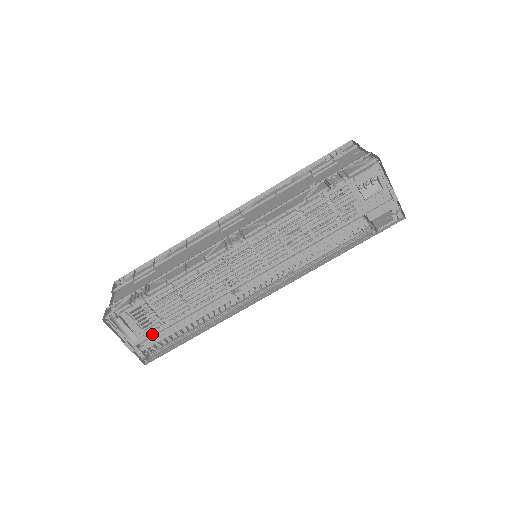
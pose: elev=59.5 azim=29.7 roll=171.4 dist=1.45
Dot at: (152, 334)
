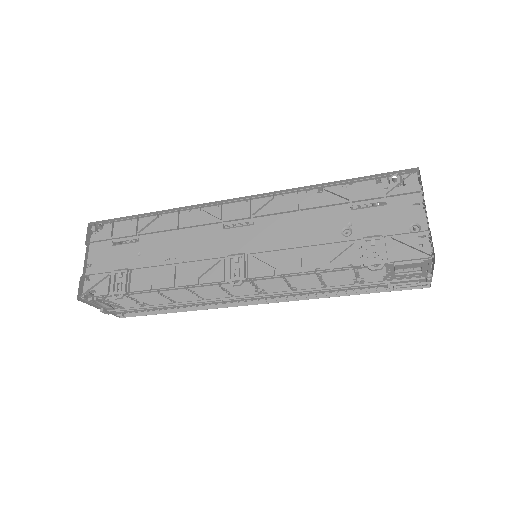
Dot at: (130, 307)
